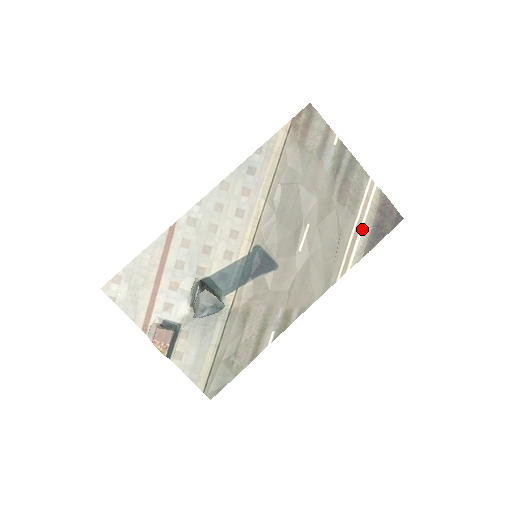
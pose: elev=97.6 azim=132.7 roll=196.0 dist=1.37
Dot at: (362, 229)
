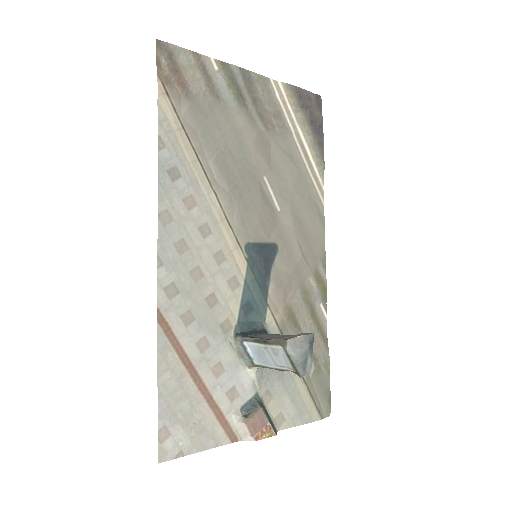
Dot at: (303, 138)
